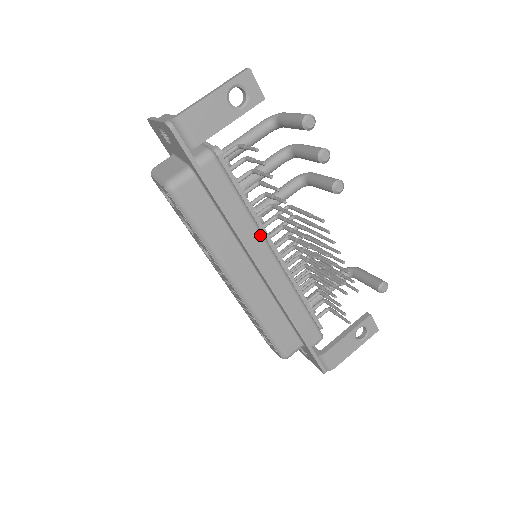
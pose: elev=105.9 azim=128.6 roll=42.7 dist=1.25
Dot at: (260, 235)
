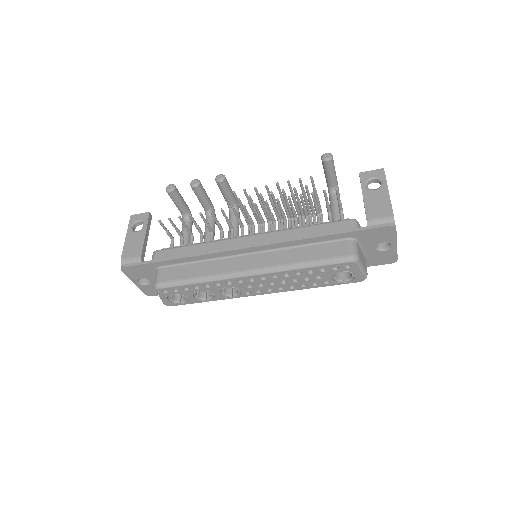
Dot at: (222, 241)
